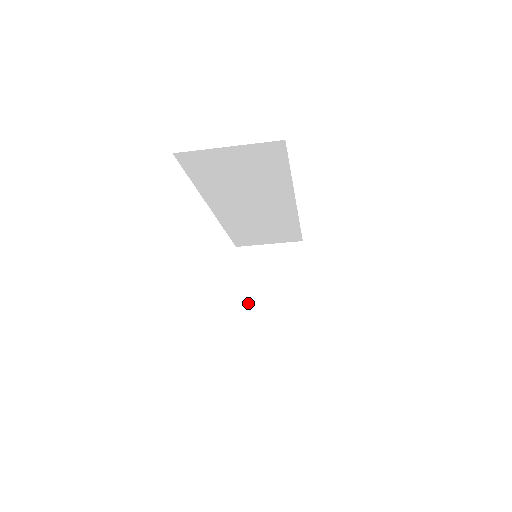
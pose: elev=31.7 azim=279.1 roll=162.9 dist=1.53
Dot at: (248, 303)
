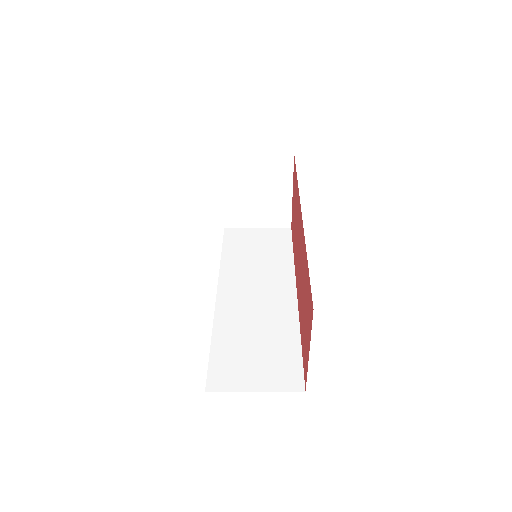
Dot at: (234, 210)
